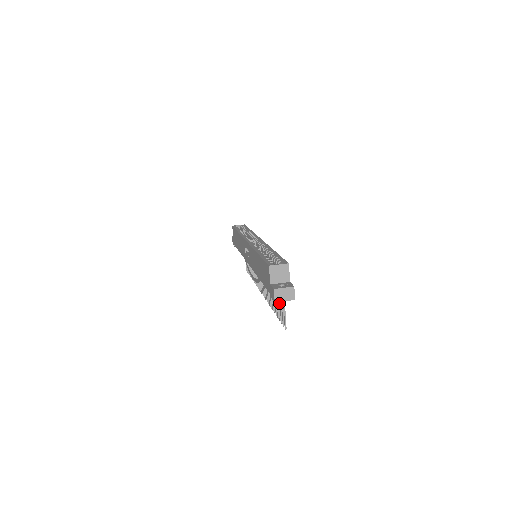
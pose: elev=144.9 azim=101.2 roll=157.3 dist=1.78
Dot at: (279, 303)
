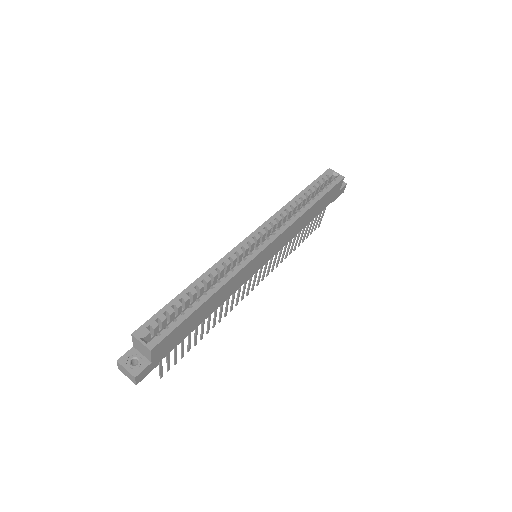
Dot at: (181, 347)
